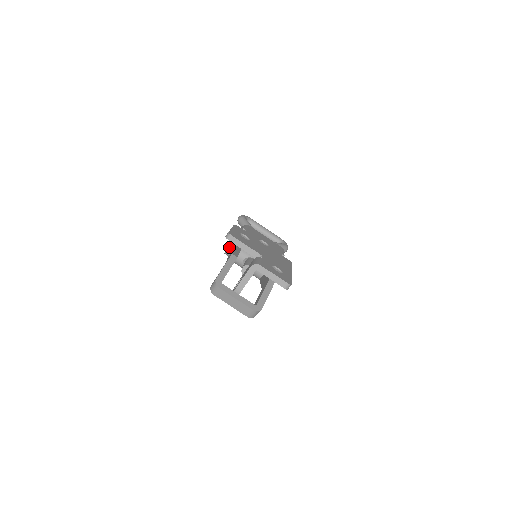
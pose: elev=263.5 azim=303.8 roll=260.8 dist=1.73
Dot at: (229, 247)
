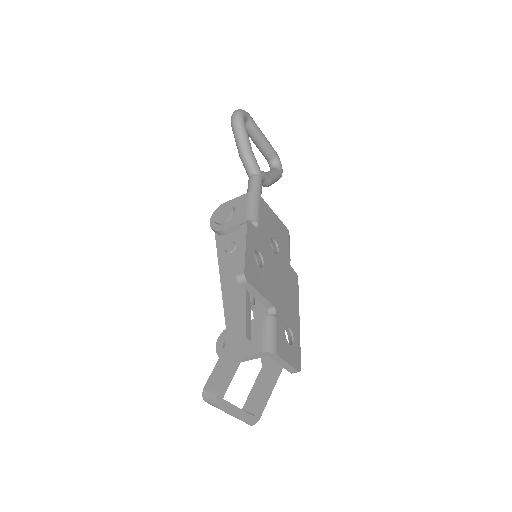
Dot at: (223, 230)
